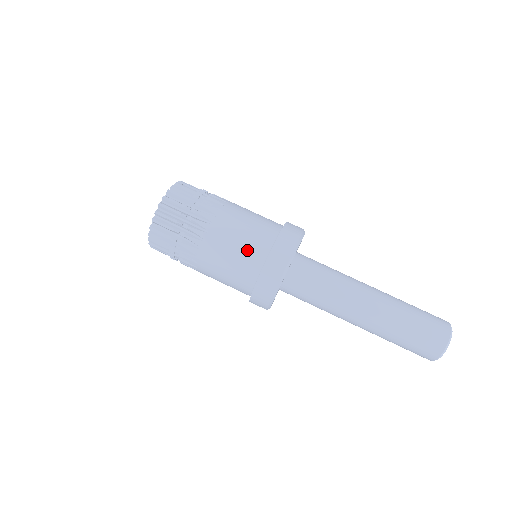
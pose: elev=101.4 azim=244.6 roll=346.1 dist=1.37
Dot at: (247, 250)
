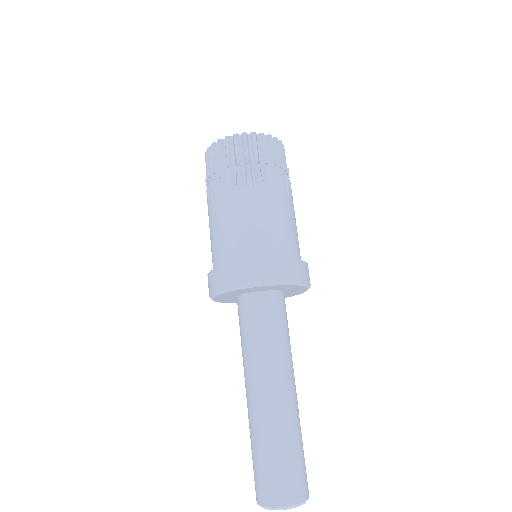
Dot at: (288, 237)
